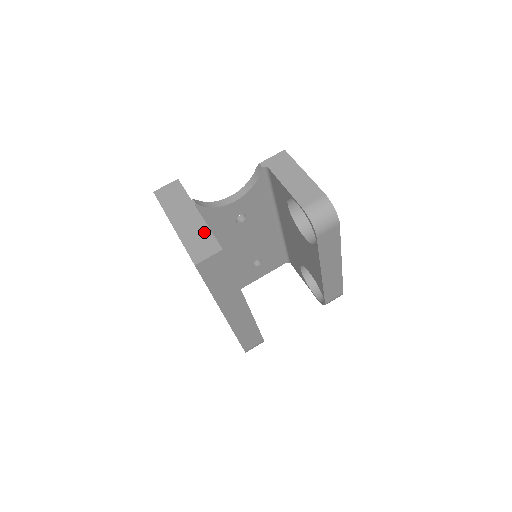
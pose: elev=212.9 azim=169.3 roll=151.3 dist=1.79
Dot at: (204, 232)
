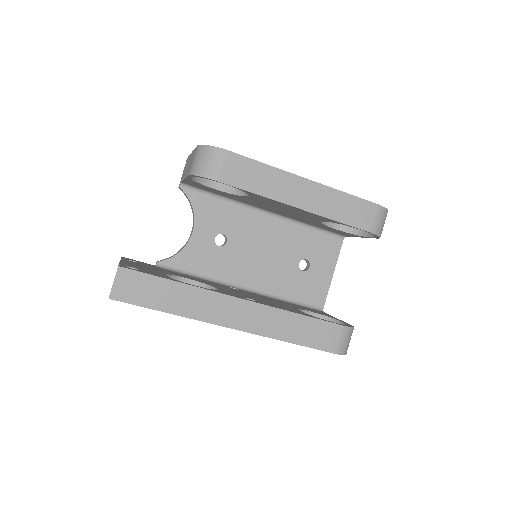
Dot at: occluded
